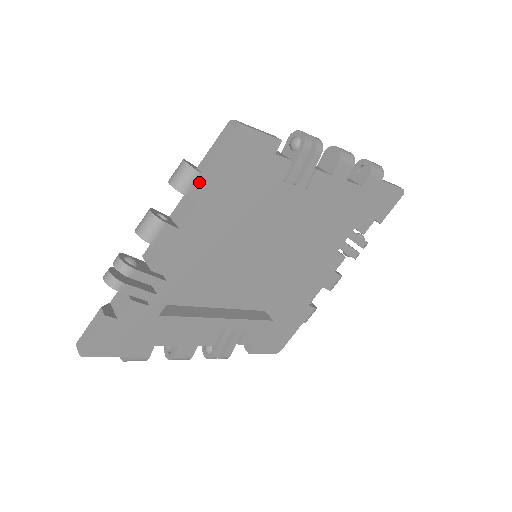
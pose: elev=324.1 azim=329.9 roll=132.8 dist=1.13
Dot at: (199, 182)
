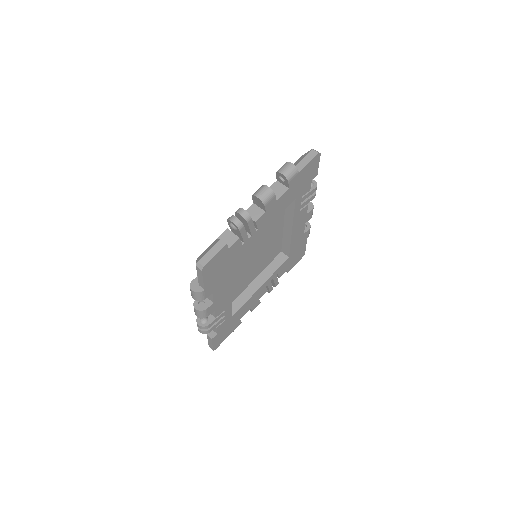
Dot at: (206, 292)
